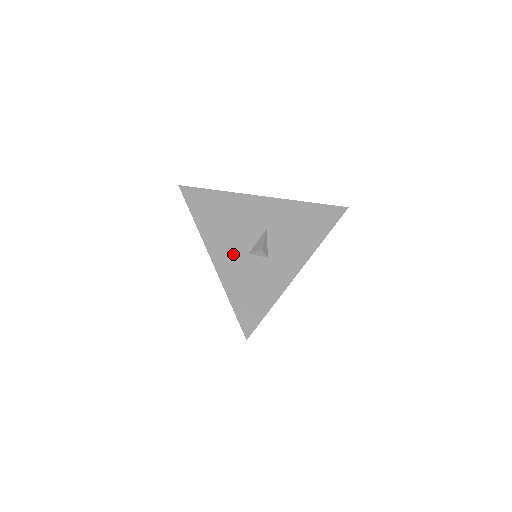
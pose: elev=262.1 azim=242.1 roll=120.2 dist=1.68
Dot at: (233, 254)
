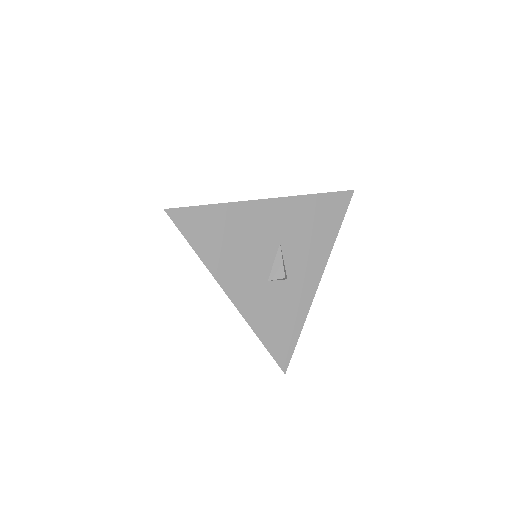
Dot at: (253, 287)
